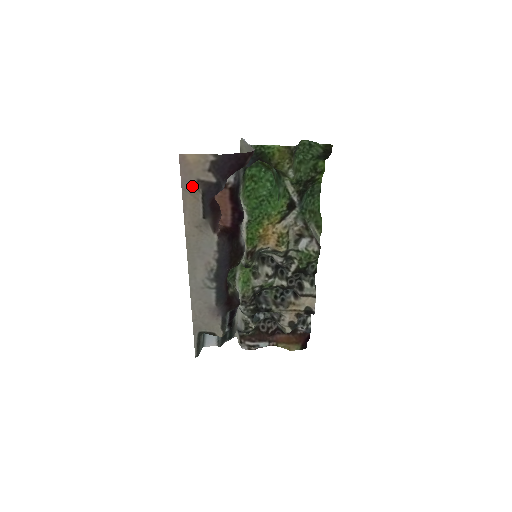
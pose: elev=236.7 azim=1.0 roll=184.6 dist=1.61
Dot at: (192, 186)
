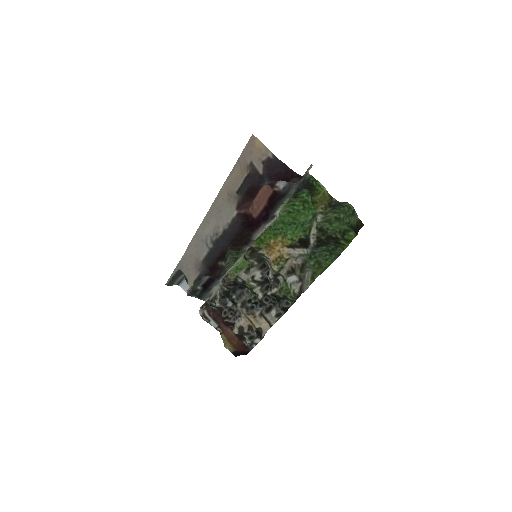
Dot at: (246, 163)
